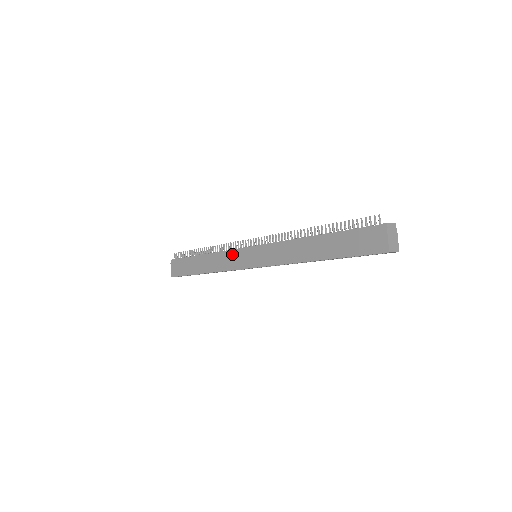
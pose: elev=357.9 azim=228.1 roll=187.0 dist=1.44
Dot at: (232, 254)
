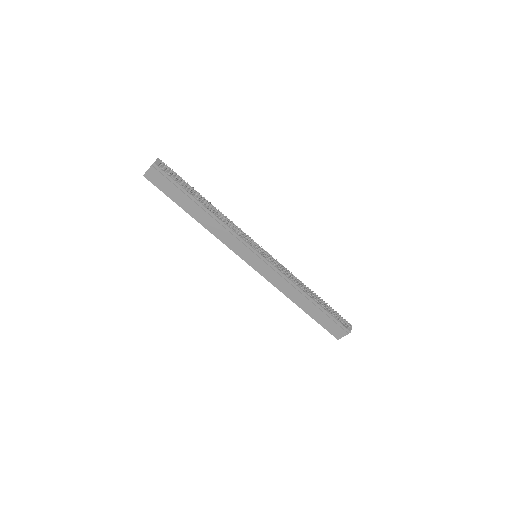
Dot at: (238, 241)
